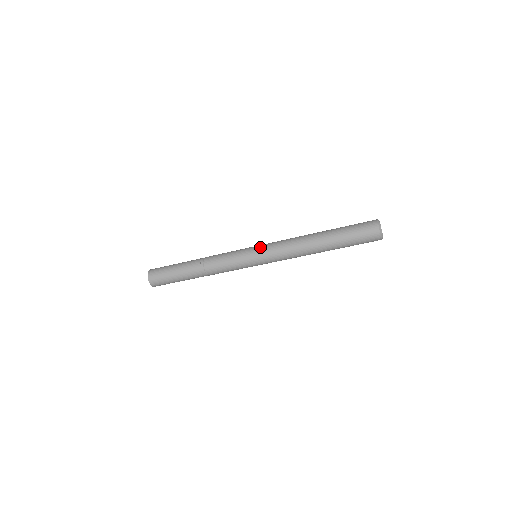
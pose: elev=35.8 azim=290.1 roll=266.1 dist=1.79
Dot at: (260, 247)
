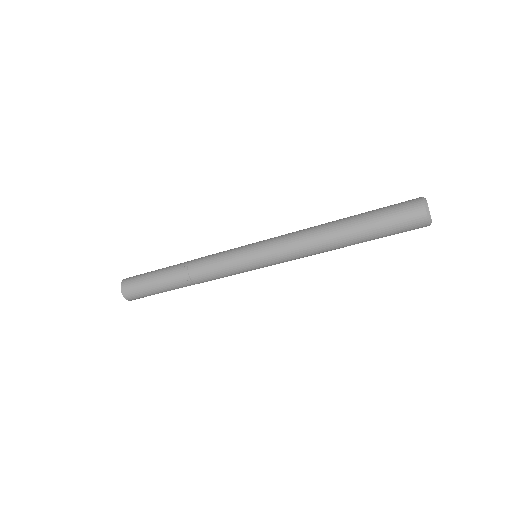
Dot at: (263, 240)
